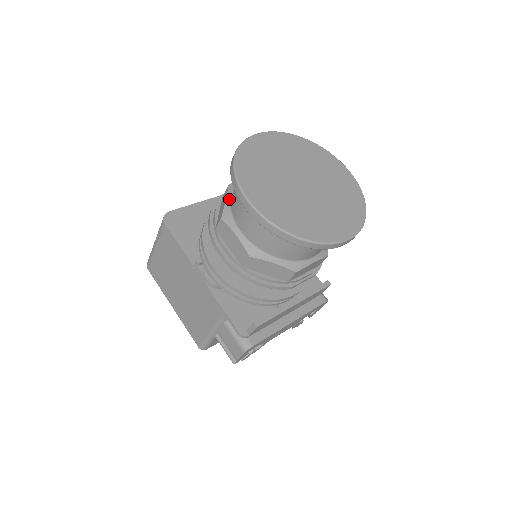
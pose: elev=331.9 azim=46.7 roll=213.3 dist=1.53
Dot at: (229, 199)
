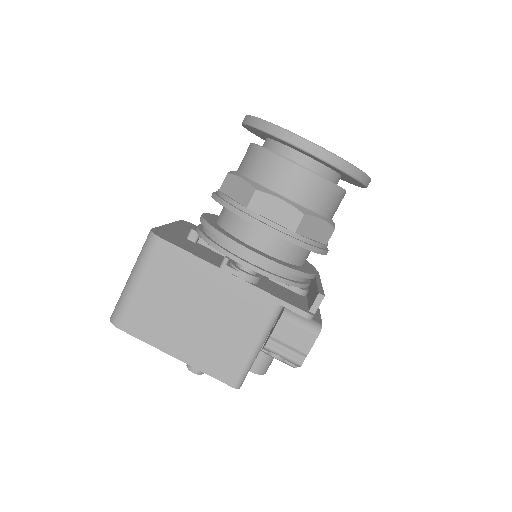
Dot at: (246, 177)
